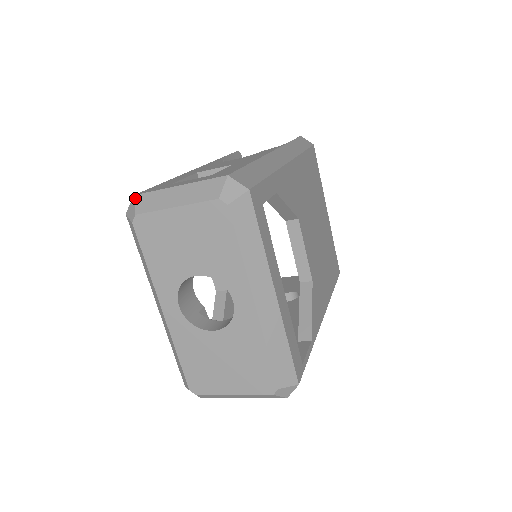
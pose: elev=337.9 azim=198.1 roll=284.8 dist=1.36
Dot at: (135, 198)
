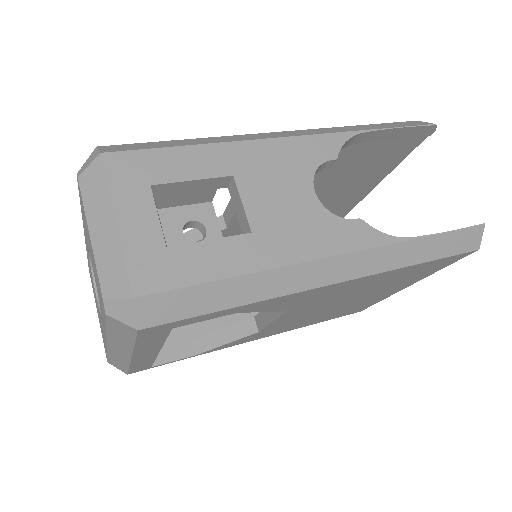
Dot at: (96, 159)
